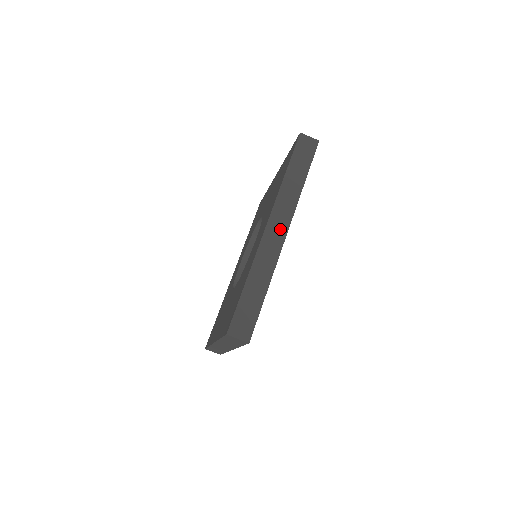
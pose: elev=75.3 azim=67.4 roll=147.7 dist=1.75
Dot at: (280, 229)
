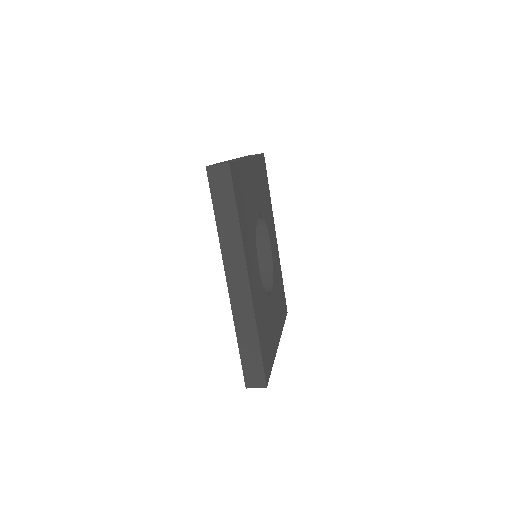
Dot at: (241, 281)
